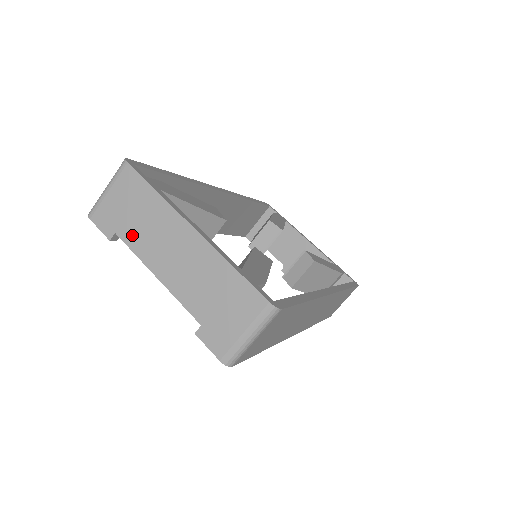
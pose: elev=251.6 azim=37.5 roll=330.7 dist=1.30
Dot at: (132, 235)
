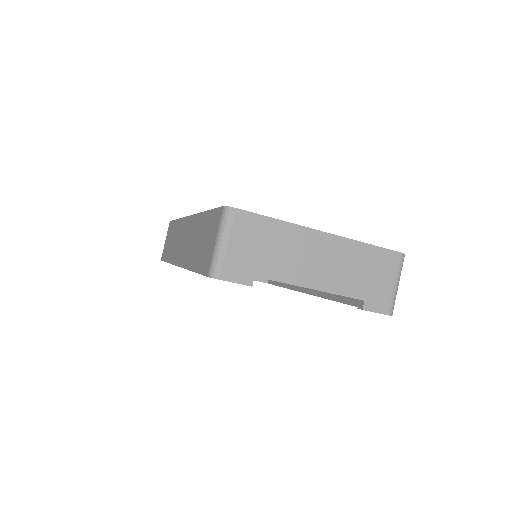
Dot at: (273, 269)
